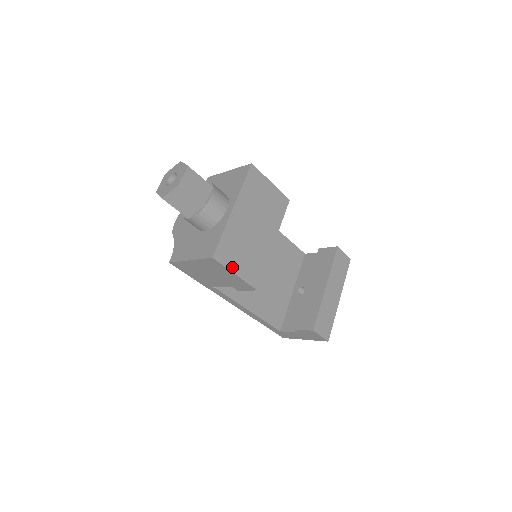
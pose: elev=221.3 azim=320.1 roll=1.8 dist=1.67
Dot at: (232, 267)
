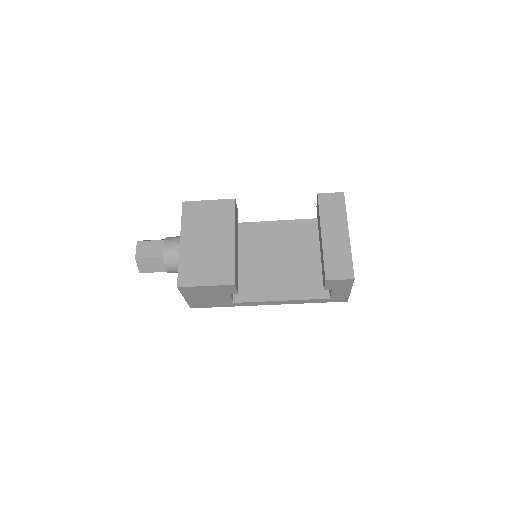
Dot at: (199, 283)
